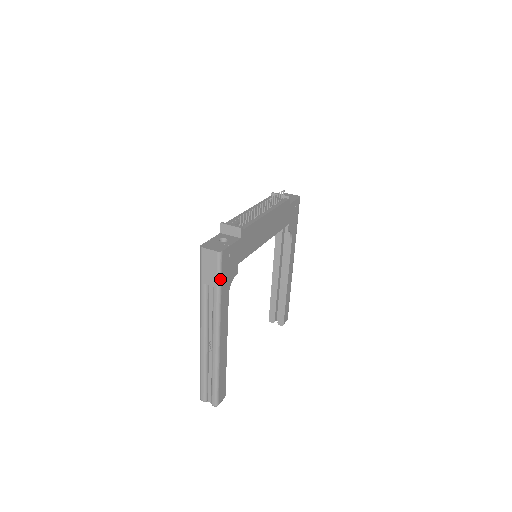
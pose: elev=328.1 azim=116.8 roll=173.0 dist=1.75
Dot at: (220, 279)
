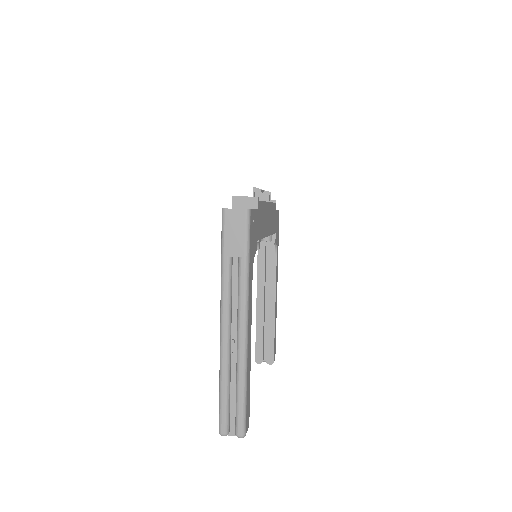
Dot at: (248, 245)
